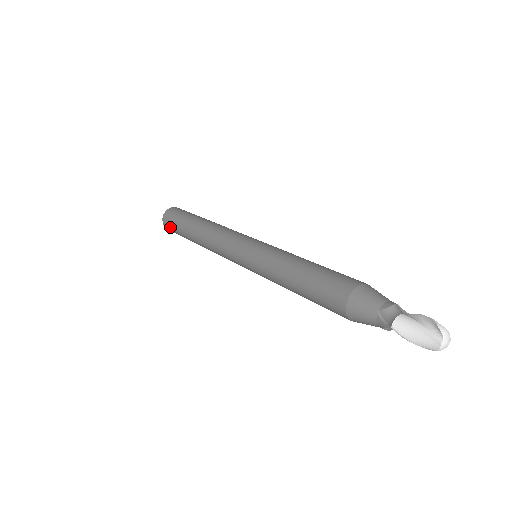
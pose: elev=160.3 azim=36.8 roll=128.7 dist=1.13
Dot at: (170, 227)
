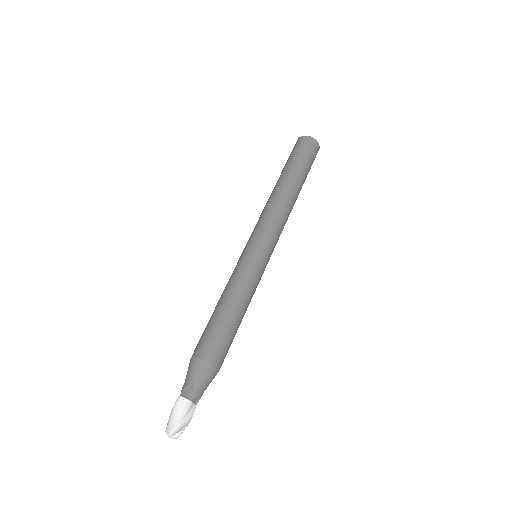
Dot at: (295, 148)
